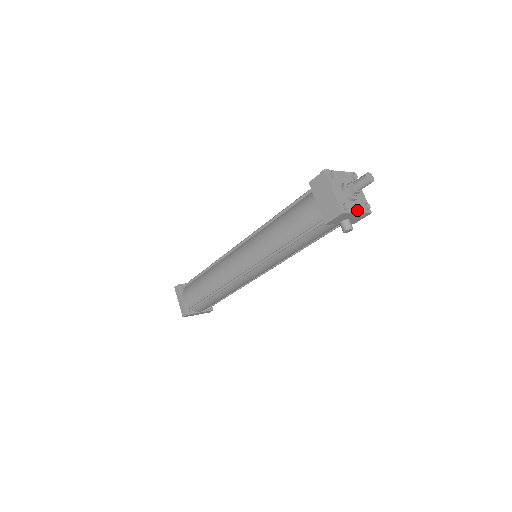
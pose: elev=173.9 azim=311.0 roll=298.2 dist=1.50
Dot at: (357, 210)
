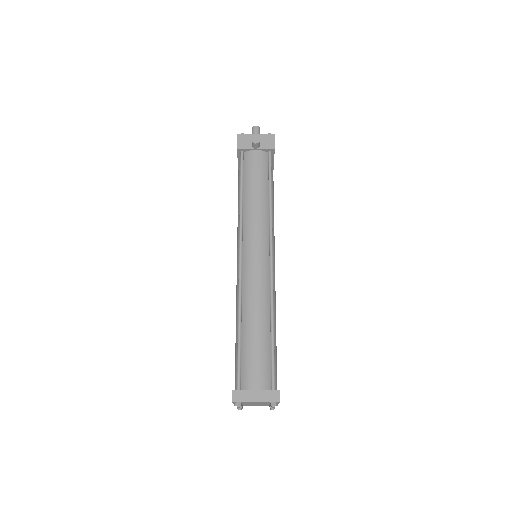
Dot at: (257, 135)
